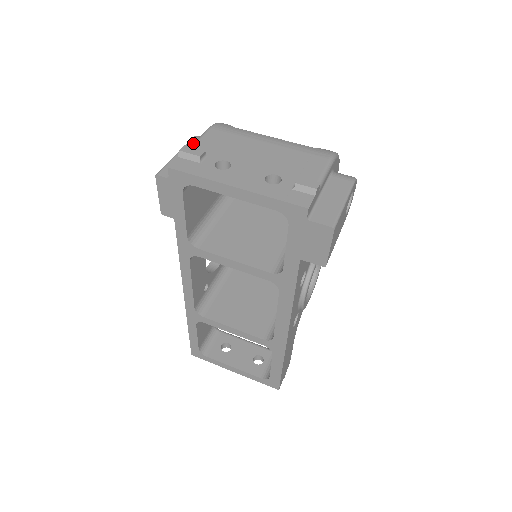
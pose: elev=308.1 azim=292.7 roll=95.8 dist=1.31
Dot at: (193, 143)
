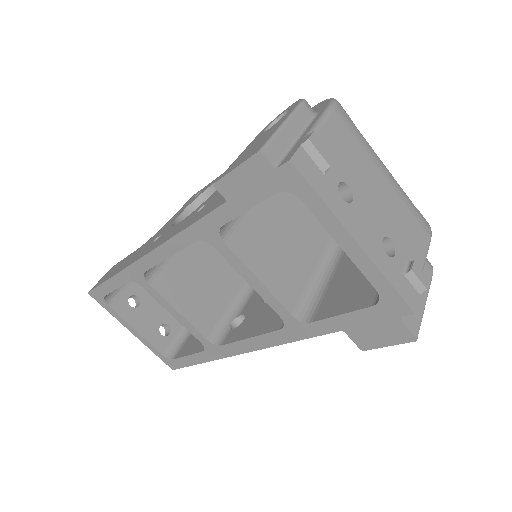
Dot at: (303, 114)
